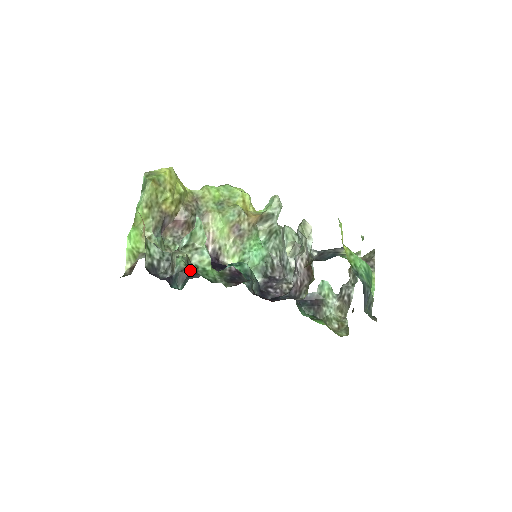
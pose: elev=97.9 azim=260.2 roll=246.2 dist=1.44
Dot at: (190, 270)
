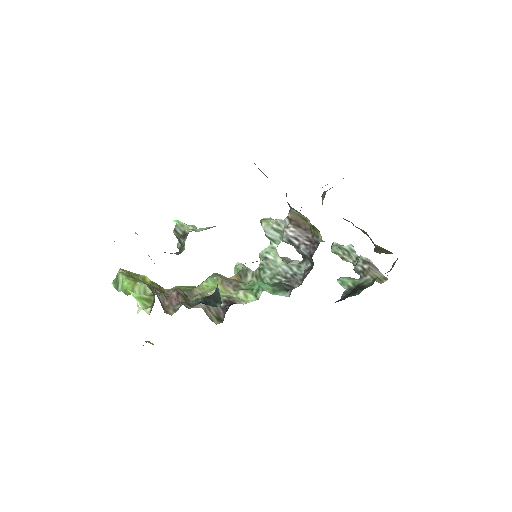
Dot at: occluded
